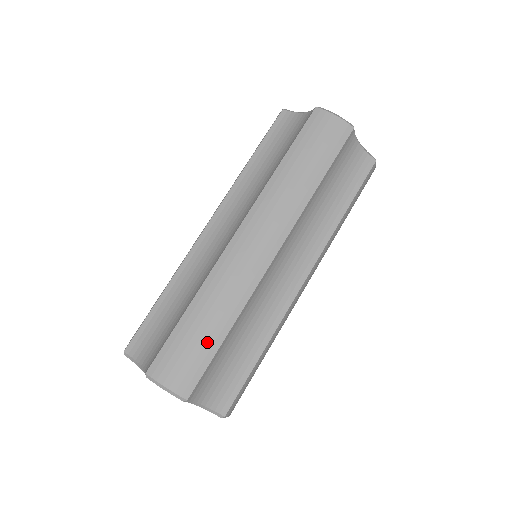
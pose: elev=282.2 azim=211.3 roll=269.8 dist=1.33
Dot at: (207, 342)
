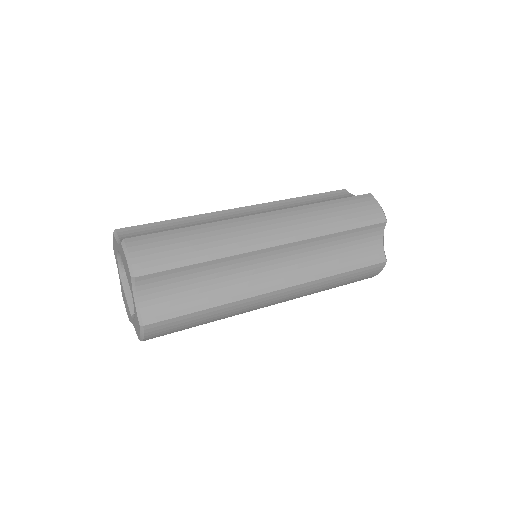
Dot at: (184, 254)
